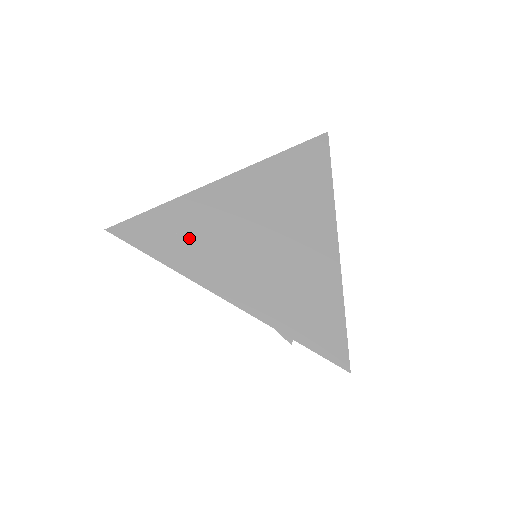
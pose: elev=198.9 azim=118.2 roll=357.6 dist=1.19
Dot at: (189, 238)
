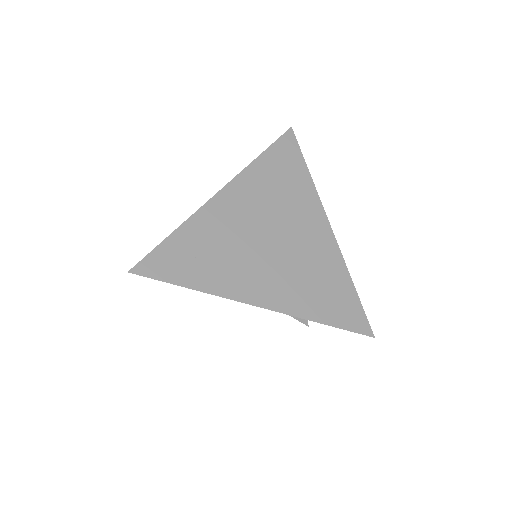
Dot at: (208, 259)
